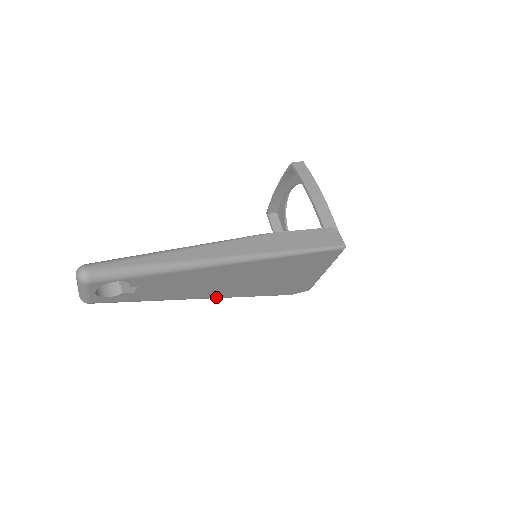
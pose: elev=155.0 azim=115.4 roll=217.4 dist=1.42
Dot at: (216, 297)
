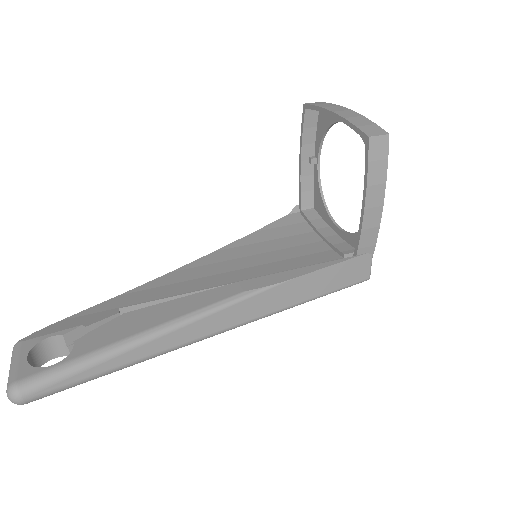
Dot at: occluded
